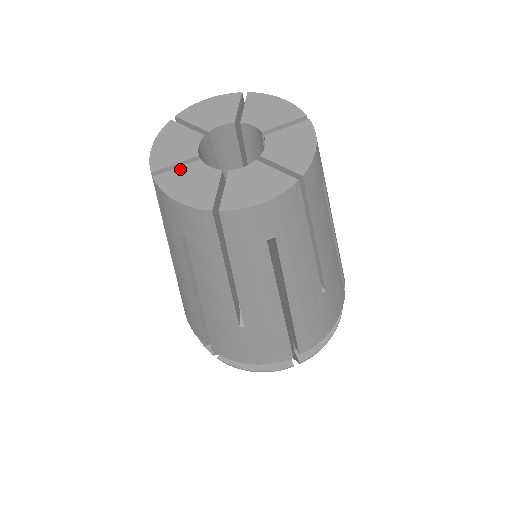
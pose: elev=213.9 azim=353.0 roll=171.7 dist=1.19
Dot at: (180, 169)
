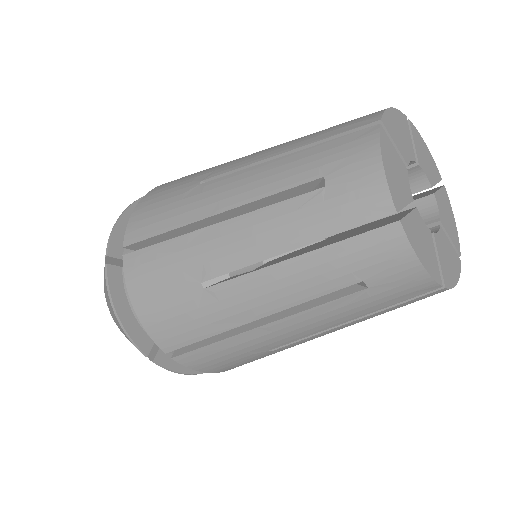
Dot at: (412, 217)
